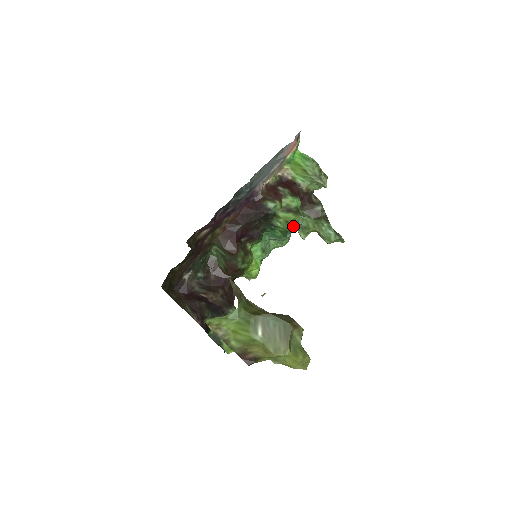
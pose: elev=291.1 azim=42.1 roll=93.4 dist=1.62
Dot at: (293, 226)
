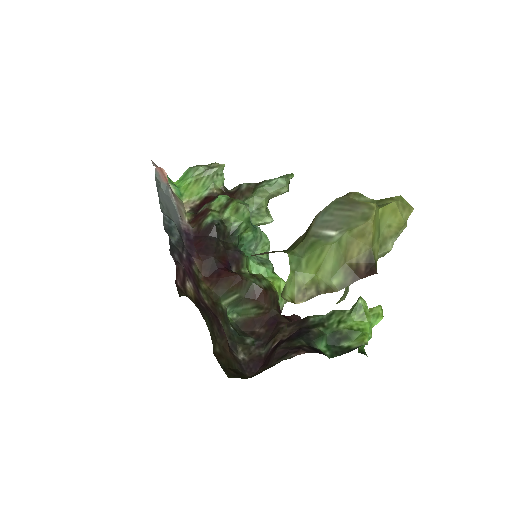
Dot at: (244, 205)
